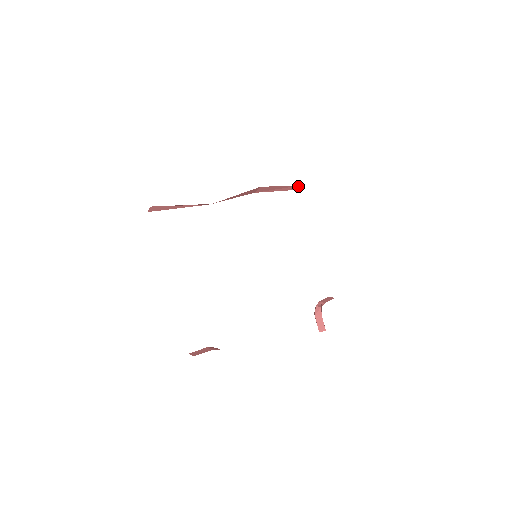
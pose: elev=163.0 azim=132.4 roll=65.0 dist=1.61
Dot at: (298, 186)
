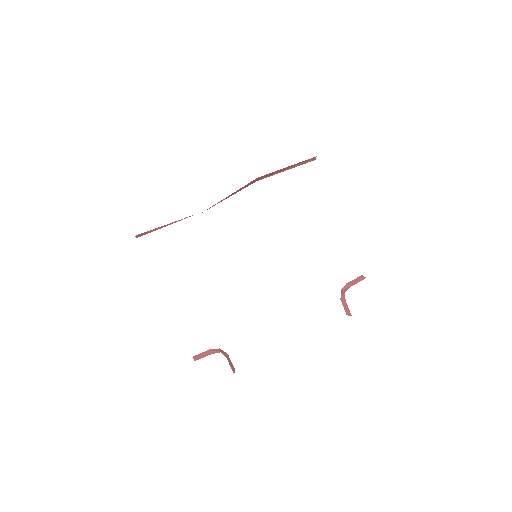
Dot at: (314, 157)
